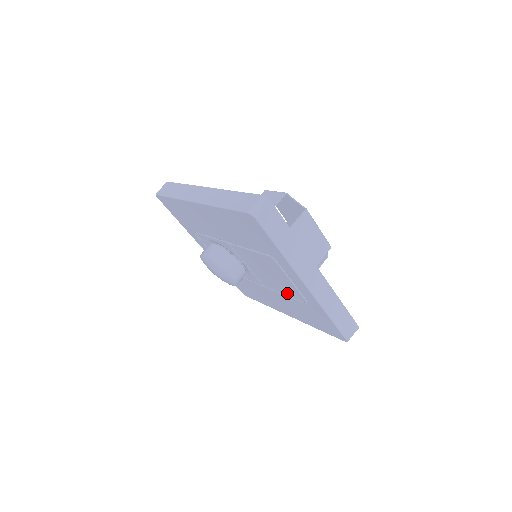
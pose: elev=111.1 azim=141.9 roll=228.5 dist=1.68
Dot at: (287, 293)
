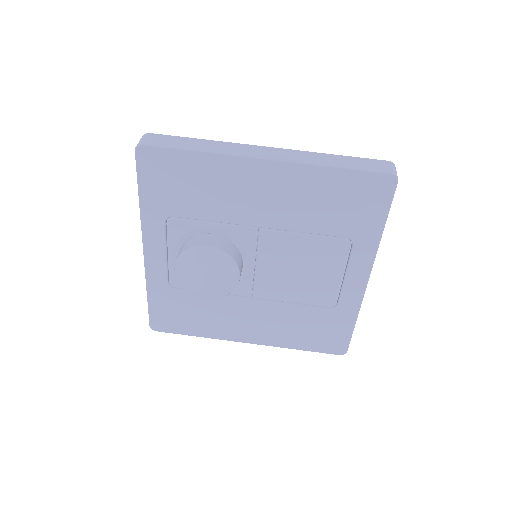
Dot at: (303, 299)
